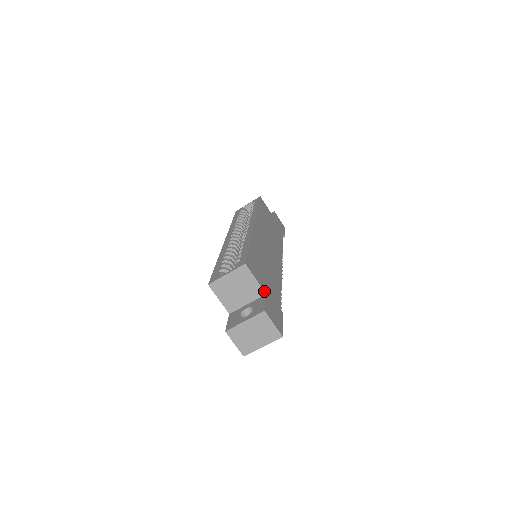
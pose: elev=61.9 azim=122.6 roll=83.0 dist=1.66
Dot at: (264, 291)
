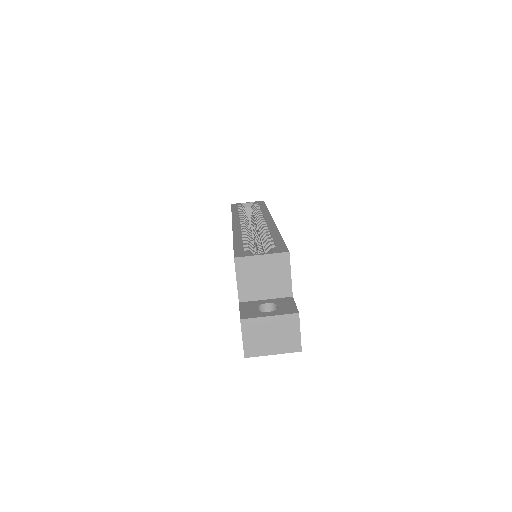
Dot at: (292, 292)
